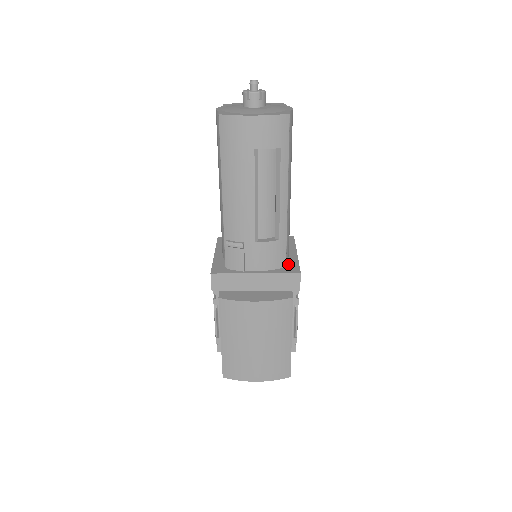
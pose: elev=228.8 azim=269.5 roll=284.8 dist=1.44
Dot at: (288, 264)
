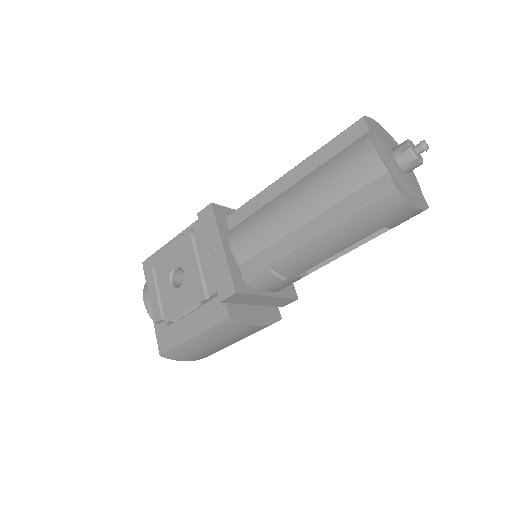
Dot at: occluded
